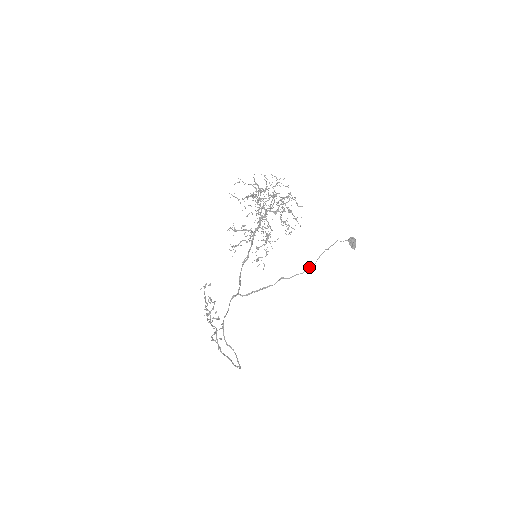
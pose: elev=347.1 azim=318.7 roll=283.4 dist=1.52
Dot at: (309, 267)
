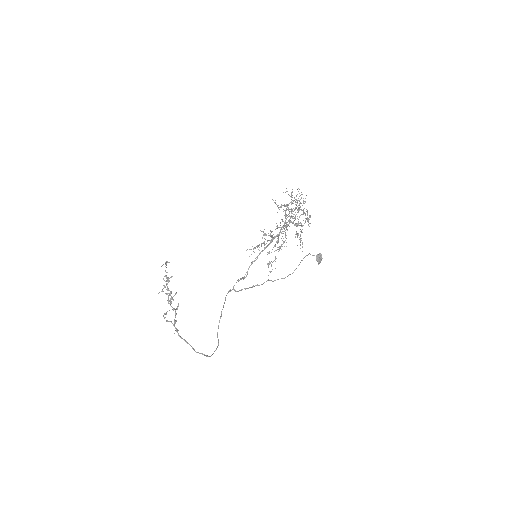
Dot at: (289, 274)
